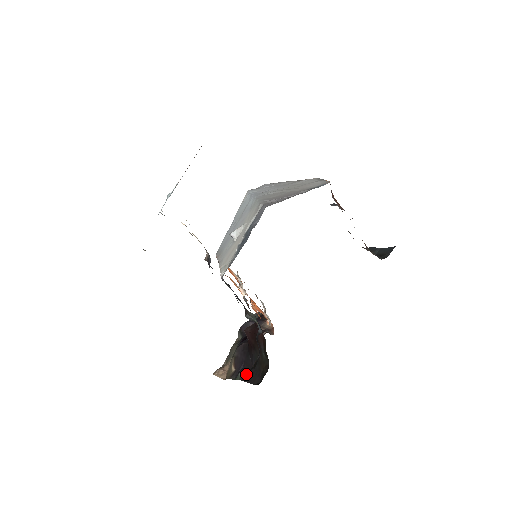
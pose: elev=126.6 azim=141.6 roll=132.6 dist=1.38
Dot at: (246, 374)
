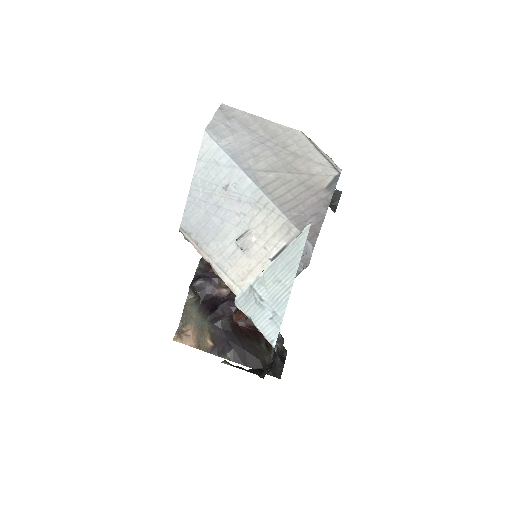
Dot at: (237, 356)
